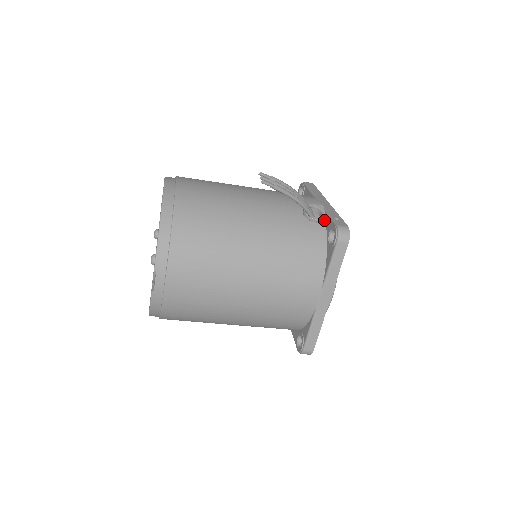
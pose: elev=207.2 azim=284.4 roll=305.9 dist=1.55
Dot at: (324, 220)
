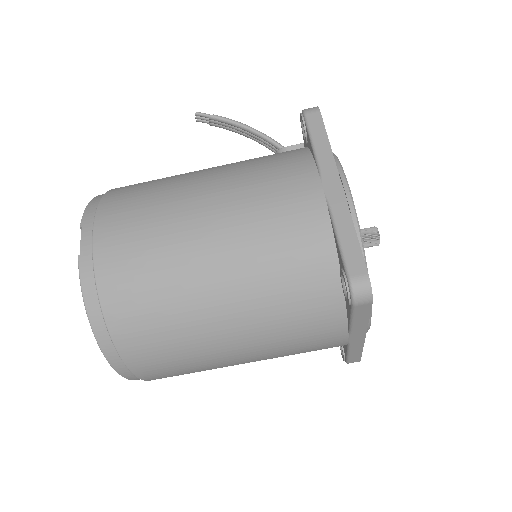
Dot at: (299, 144)
